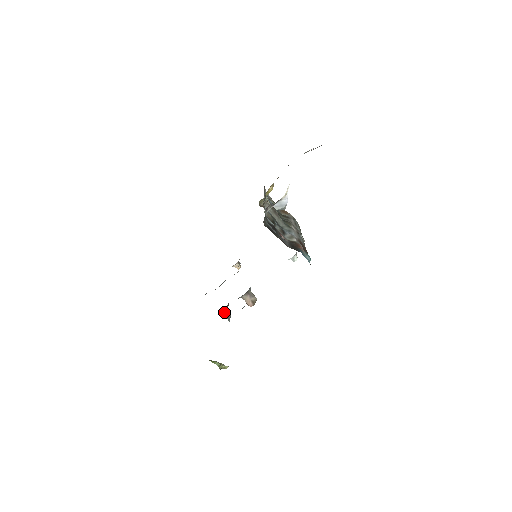
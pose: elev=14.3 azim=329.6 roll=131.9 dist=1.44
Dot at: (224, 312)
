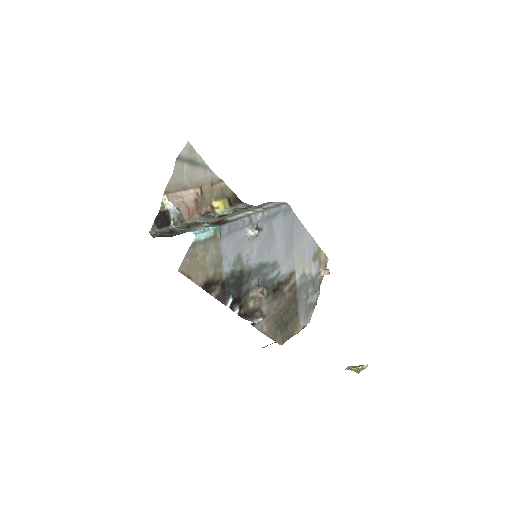
Dot at: (244, 318)
